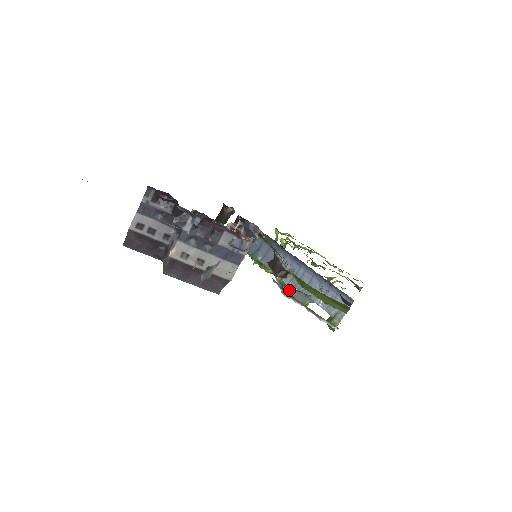
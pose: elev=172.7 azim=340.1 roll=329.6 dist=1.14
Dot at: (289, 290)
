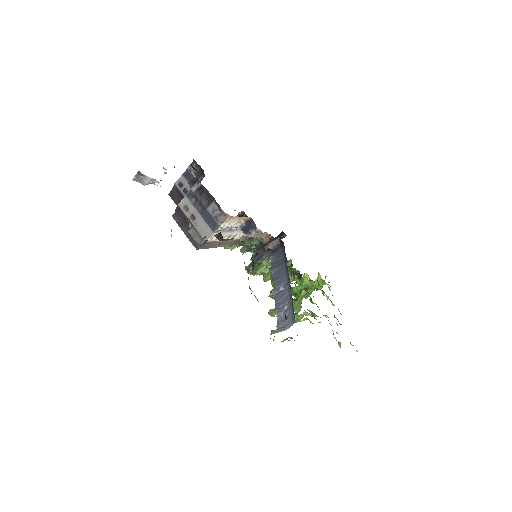
Dot at: (192, 227)
